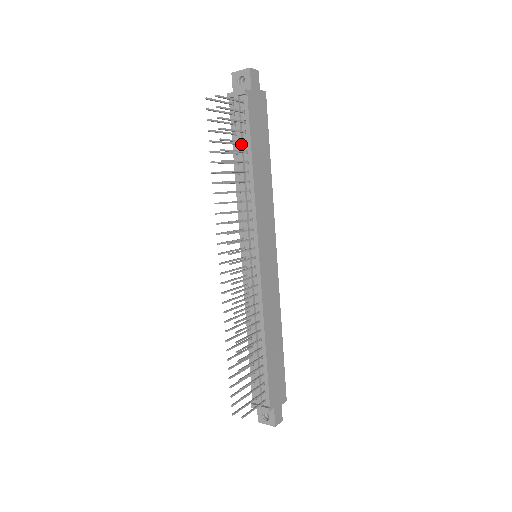
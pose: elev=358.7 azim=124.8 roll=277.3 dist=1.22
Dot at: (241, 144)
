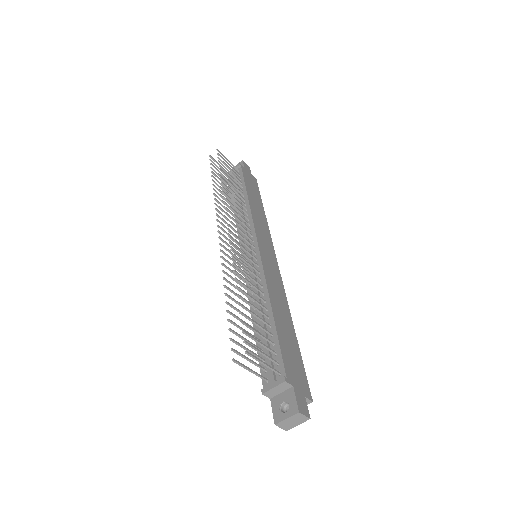
Dot at: occluded
